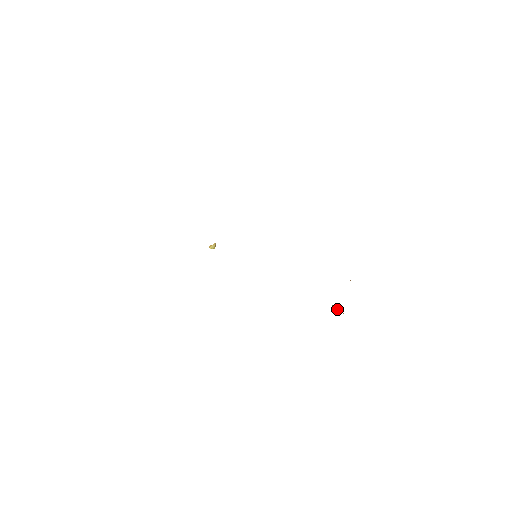
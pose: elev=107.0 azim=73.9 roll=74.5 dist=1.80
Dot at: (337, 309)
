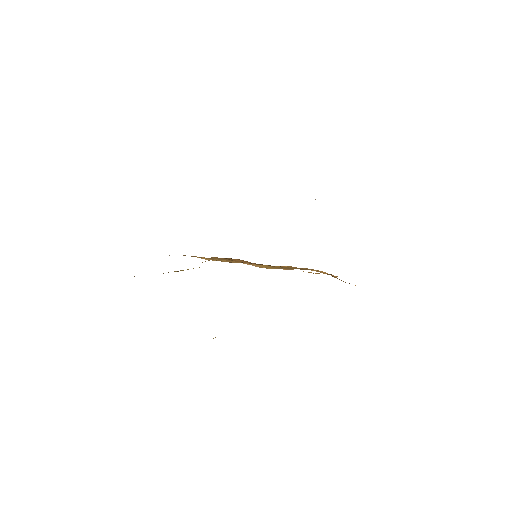
Dot at: occluded
